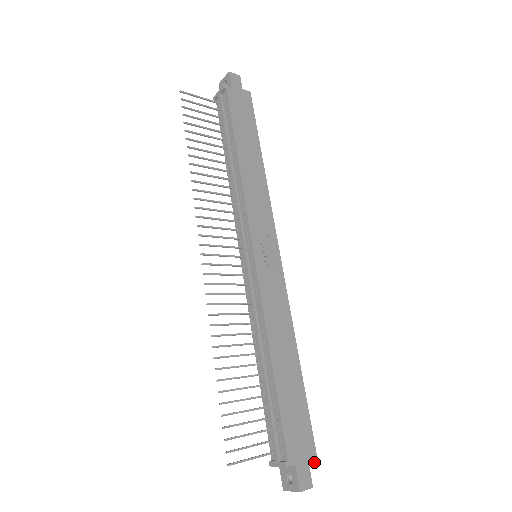
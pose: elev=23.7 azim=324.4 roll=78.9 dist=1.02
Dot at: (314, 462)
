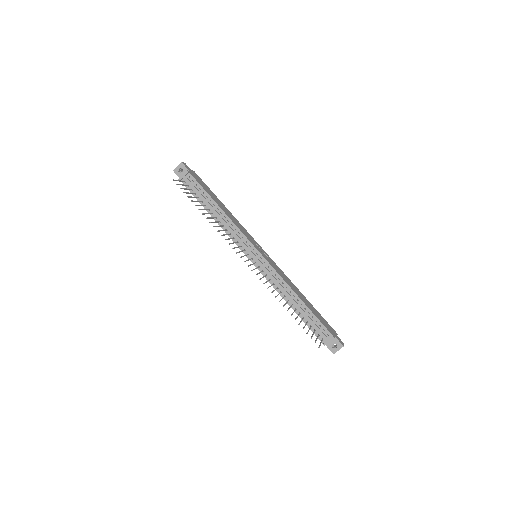
Dot at: (337, 334)
